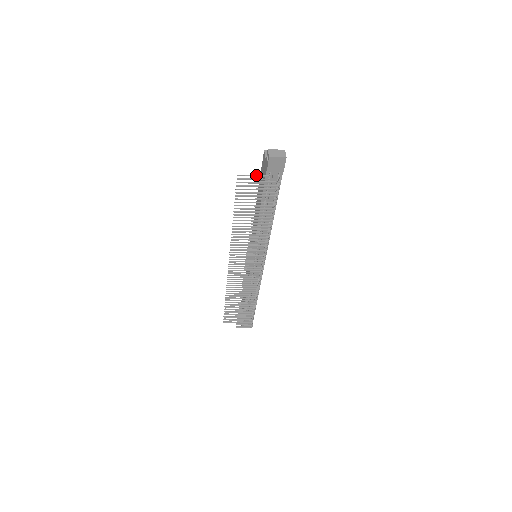
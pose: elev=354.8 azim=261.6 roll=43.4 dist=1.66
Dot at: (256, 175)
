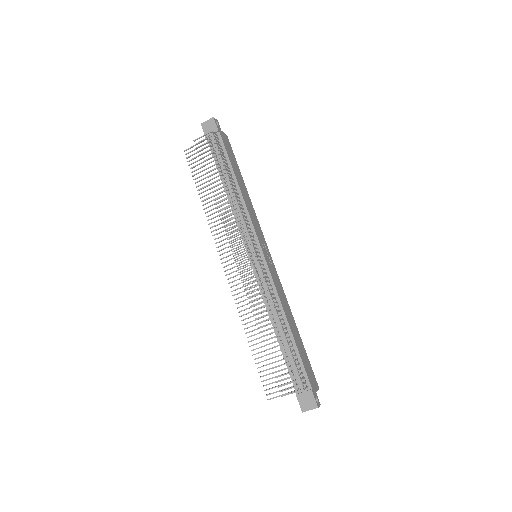
Dot at: occluded
